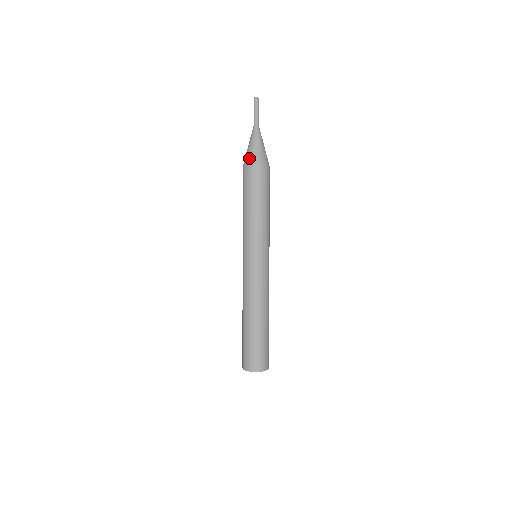
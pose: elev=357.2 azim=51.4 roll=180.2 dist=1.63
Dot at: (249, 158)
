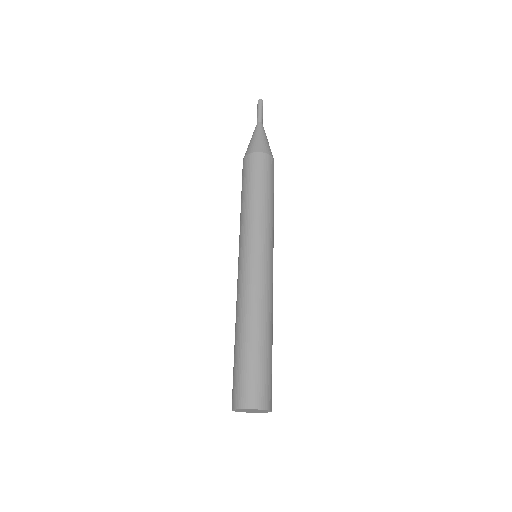
Dot at: (248, 149)
